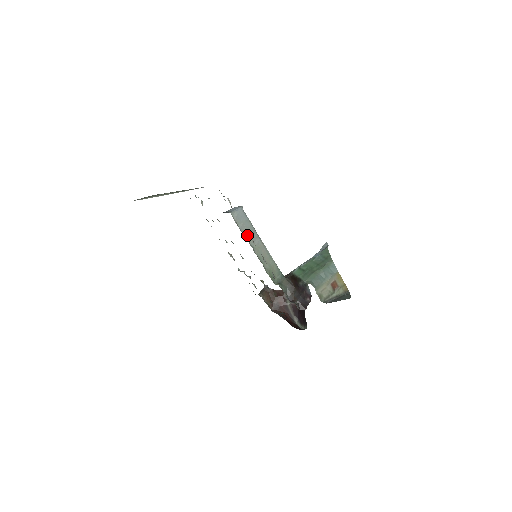
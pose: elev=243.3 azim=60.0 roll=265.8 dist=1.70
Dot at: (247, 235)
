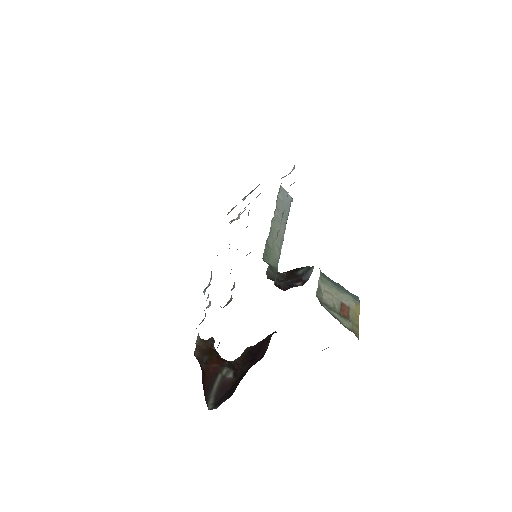
Dot at: (278, 209)
